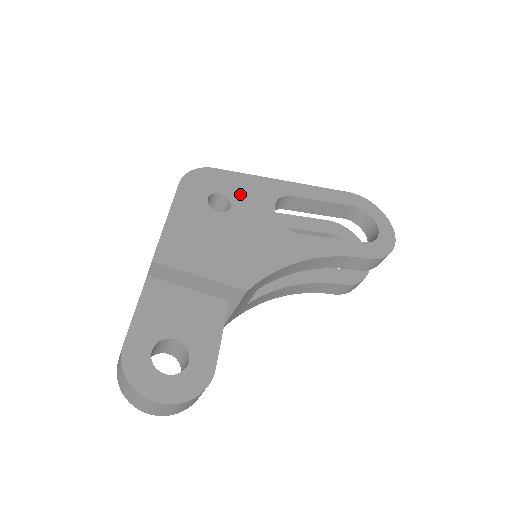
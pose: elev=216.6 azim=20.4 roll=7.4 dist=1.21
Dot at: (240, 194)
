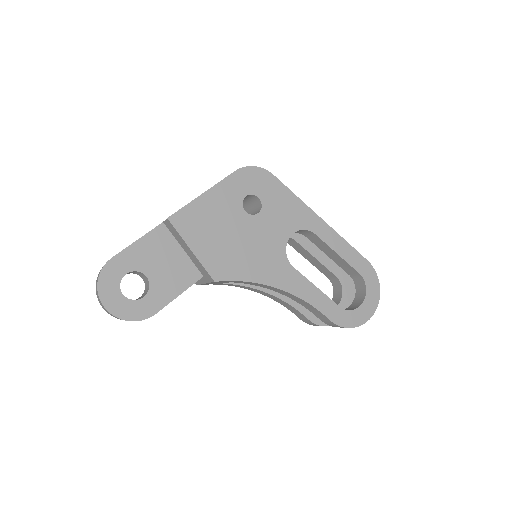
Dot at: (274, 207)
